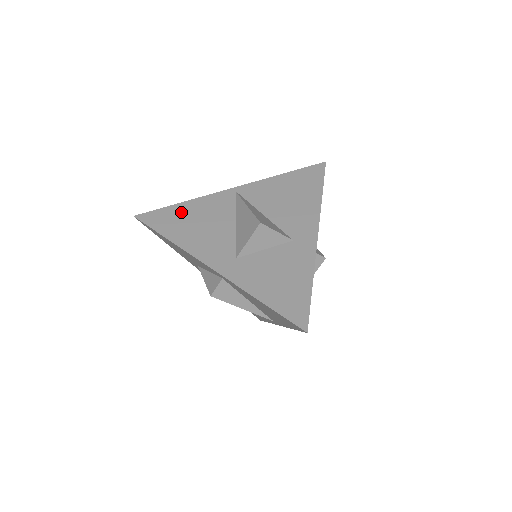
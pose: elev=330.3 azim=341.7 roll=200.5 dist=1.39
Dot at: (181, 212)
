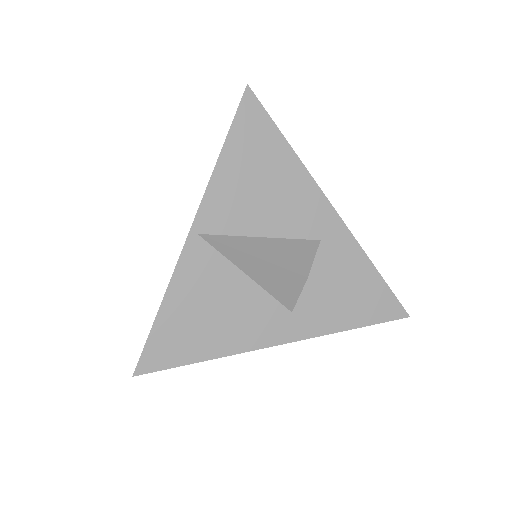
Dot at: (176, 320)
